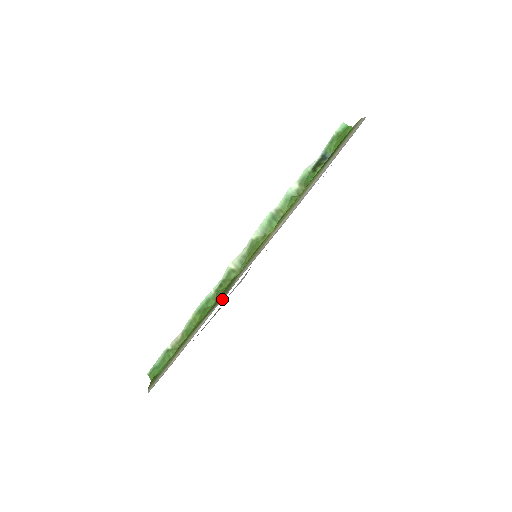
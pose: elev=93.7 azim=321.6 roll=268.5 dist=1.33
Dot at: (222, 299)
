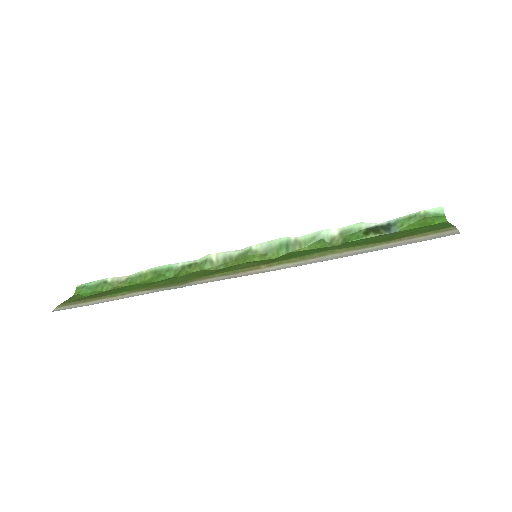
Dot at: (168, 289)
